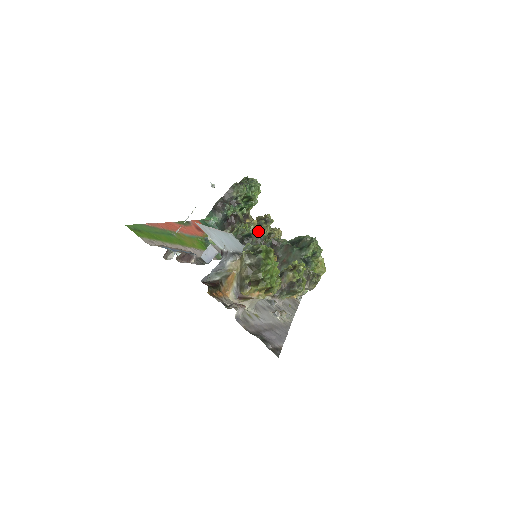
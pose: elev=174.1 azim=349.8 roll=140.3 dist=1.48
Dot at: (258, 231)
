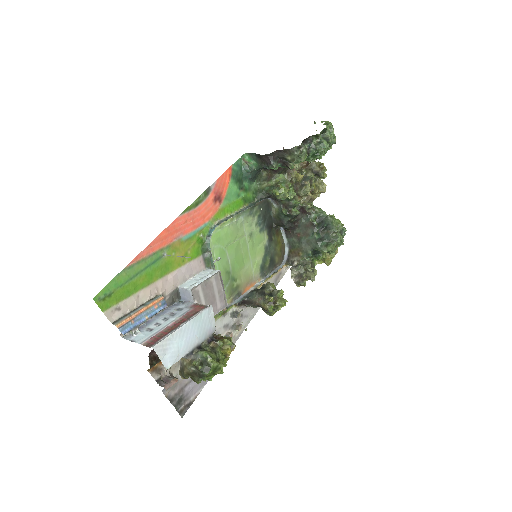
Dot at: (293, 197)
